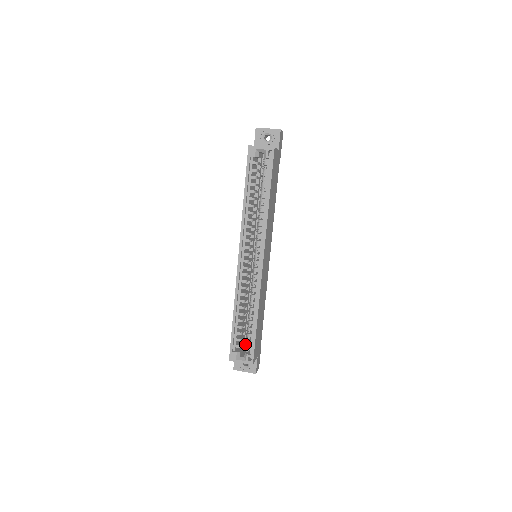
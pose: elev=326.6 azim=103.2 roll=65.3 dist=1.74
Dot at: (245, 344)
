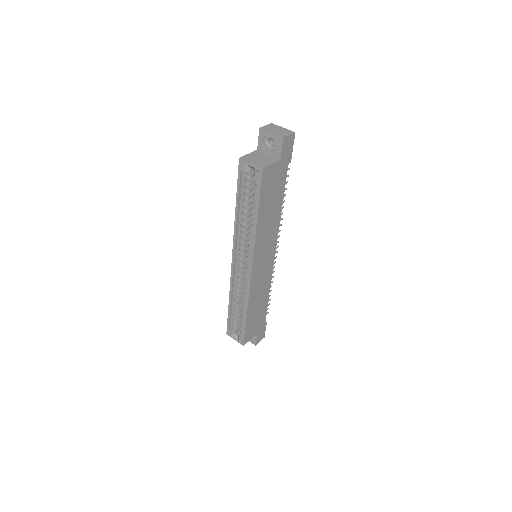
Dot at: occluded
